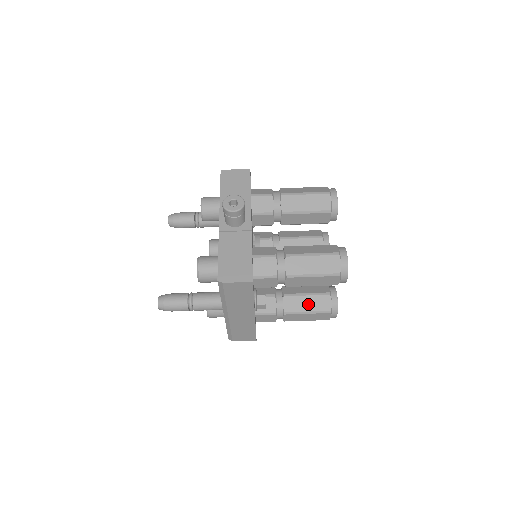
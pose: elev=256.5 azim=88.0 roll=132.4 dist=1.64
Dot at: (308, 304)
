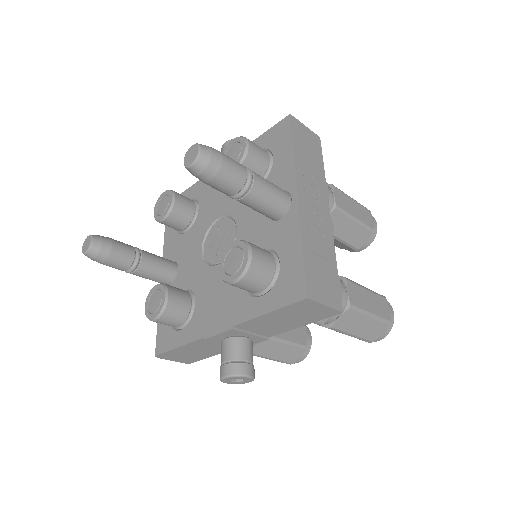
Dot at: occluded
